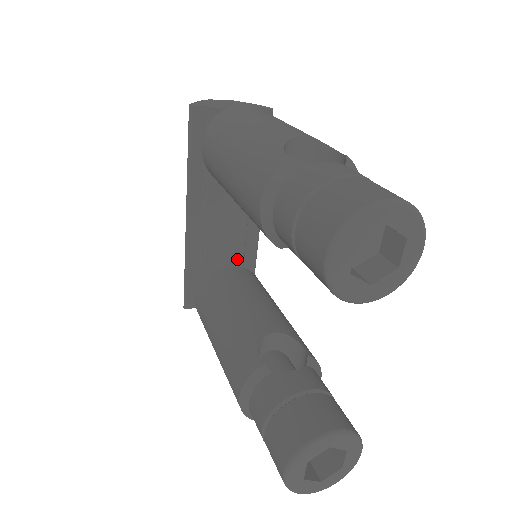
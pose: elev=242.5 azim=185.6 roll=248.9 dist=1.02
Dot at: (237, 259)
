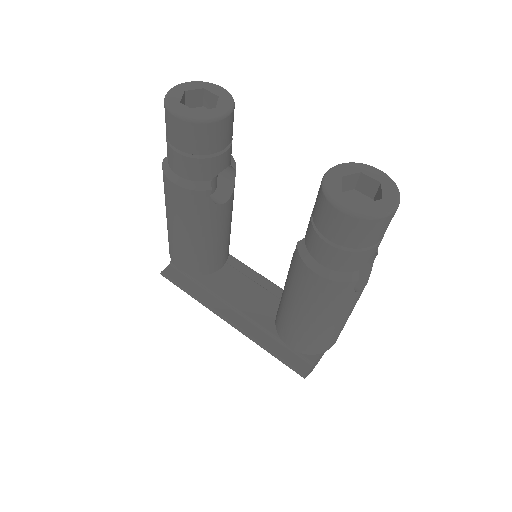
Dot at: occluded
